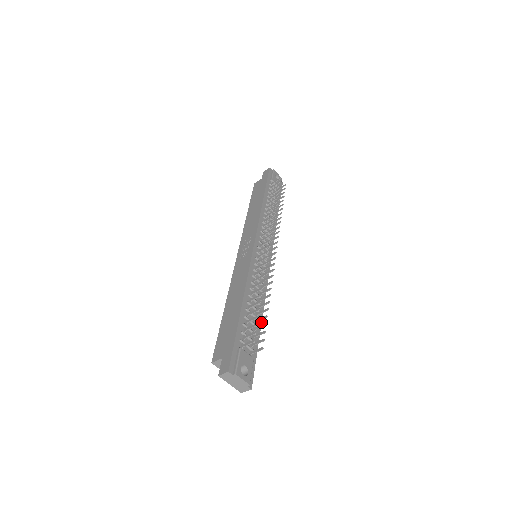
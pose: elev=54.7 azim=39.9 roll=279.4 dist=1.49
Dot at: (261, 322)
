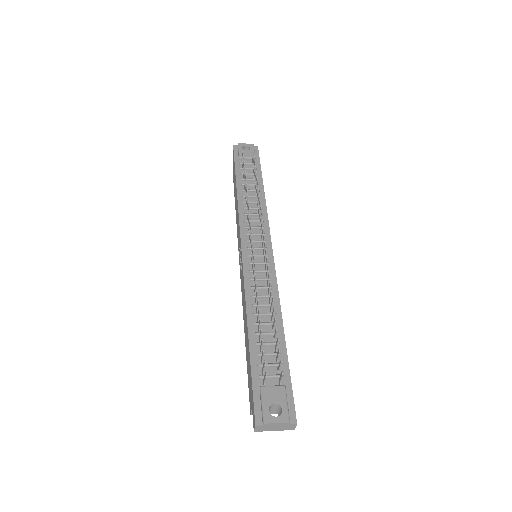
Dot at: (283, 333)
